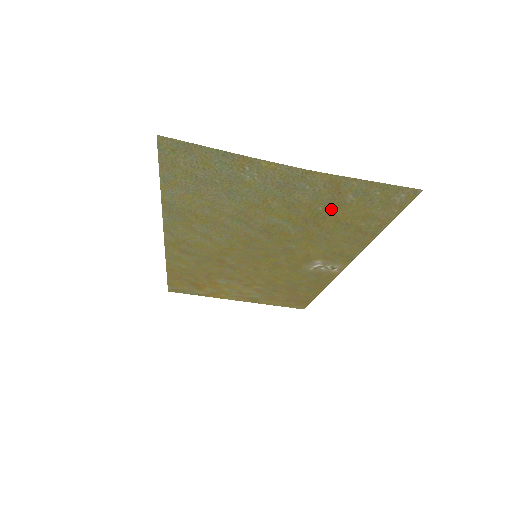
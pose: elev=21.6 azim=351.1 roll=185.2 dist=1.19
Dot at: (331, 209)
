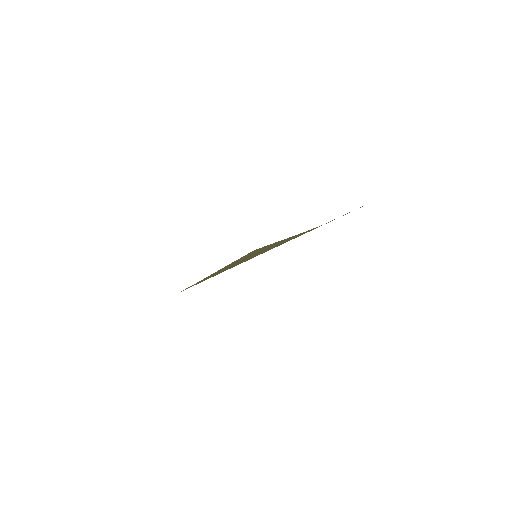
Dot at: occluded
